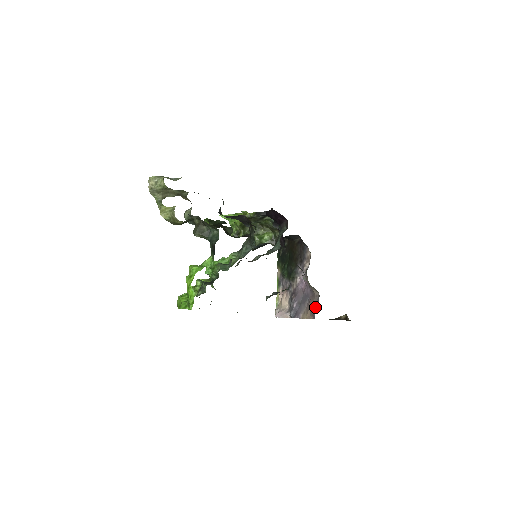
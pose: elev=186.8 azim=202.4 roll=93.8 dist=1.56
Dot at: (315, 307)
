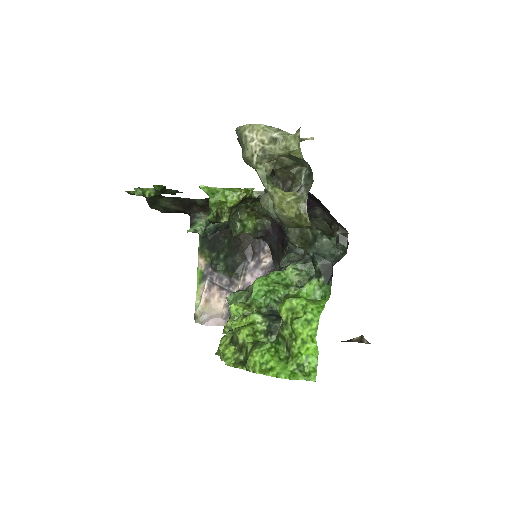
Dot at: occluded
